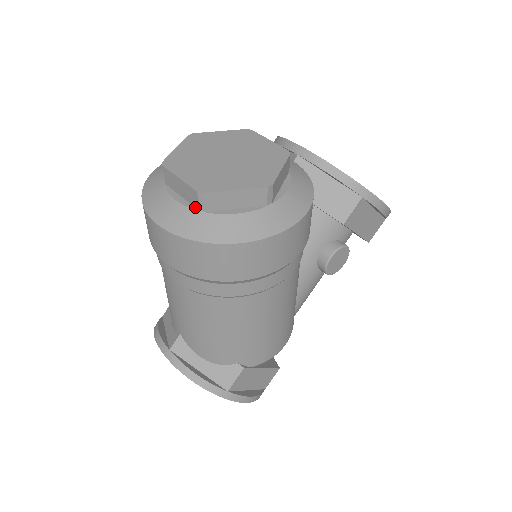
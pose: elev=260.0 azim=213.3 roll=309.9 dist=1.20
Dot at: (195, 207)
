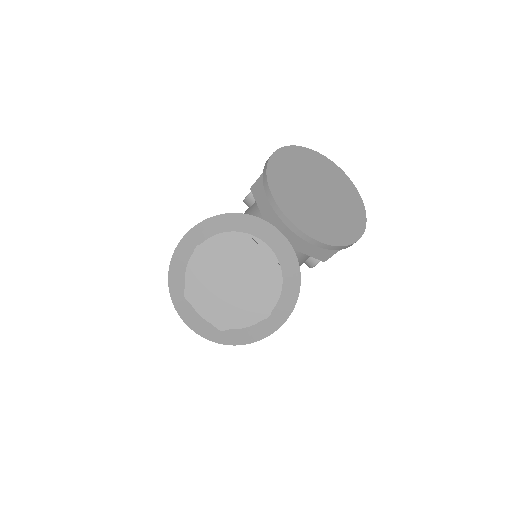
Dot at: occluded
